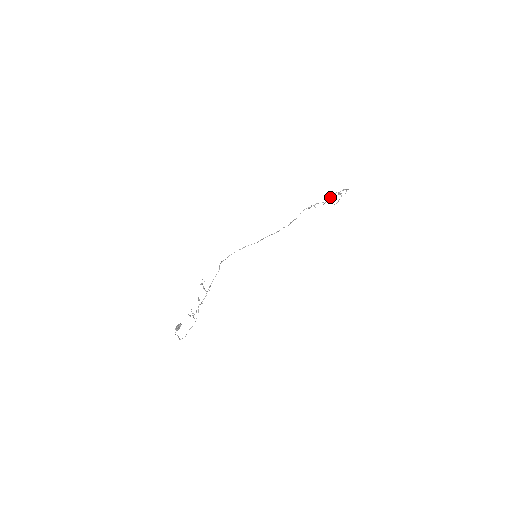
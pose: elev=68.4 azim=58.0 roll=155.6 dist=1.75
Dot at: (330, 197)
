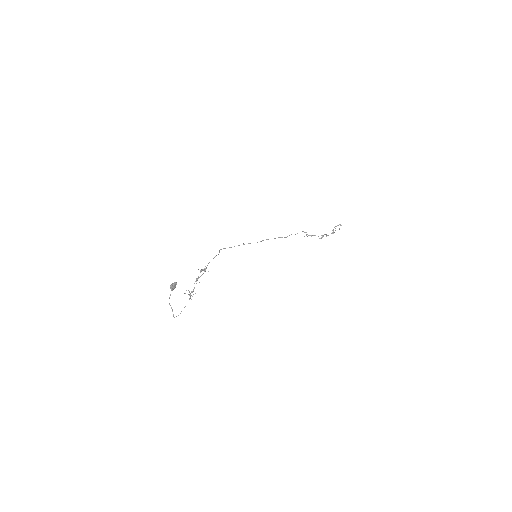
Dot at: (326, 235)
